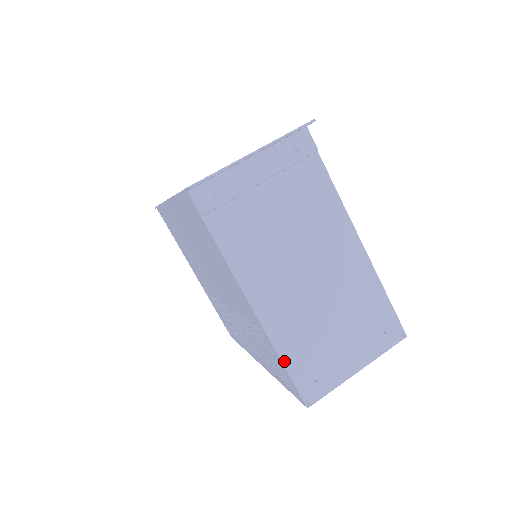
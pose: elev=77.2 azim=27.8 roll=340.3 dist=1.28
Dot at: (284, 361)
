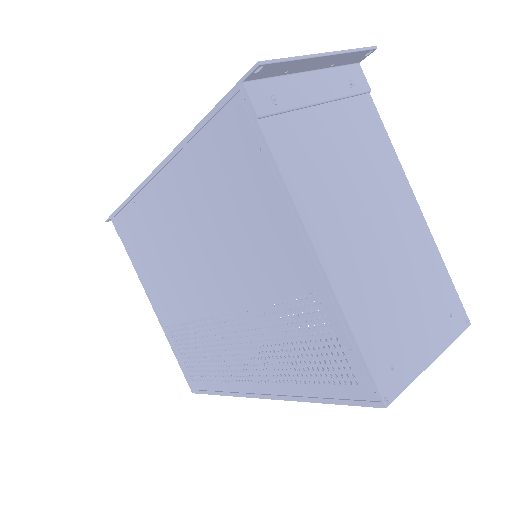
Dot at: (355, 333)
